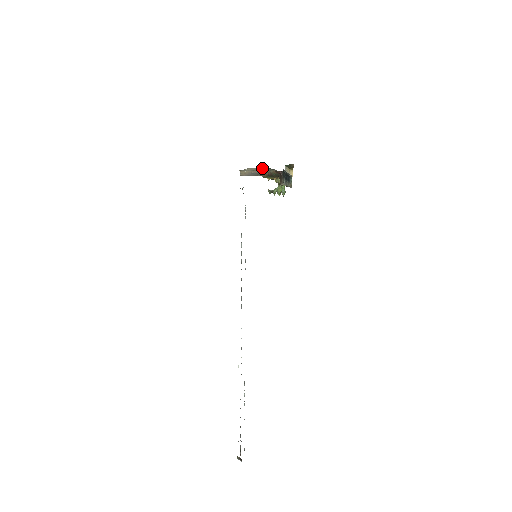
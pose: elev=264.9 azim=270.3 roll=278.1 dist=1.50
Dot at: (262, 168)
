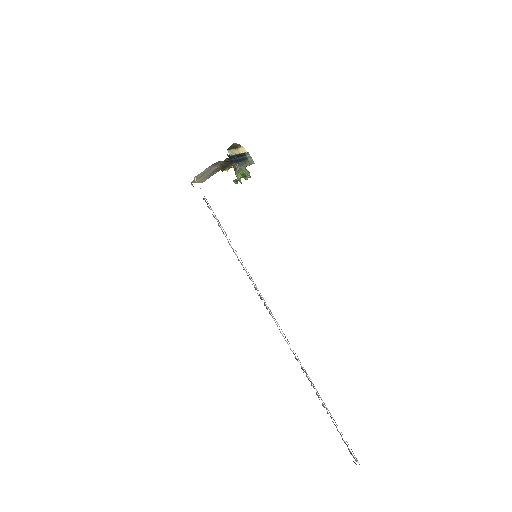
Dot at: (208, 168)
